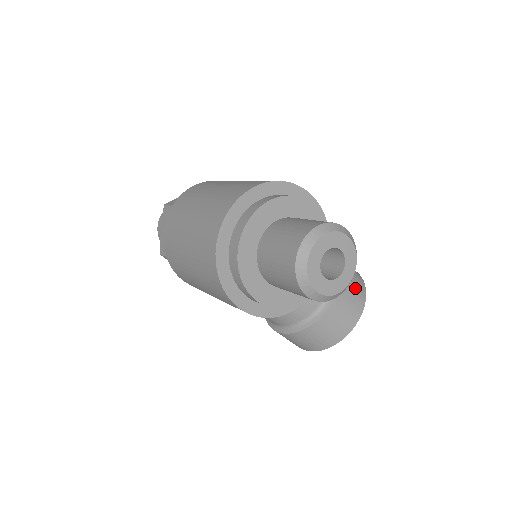
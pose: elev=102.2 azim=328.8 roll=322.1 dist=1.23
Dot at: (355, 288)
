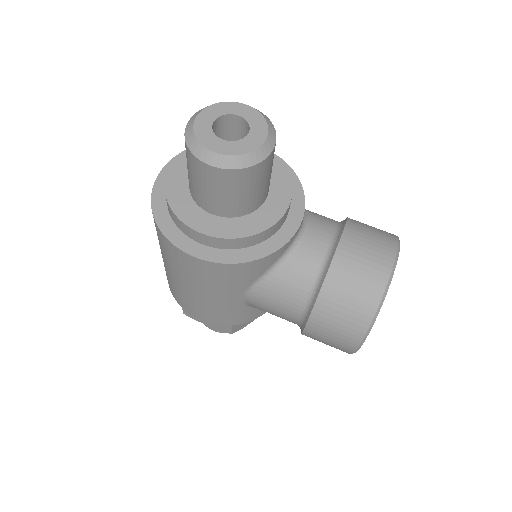
Dot at: (373, 233)
